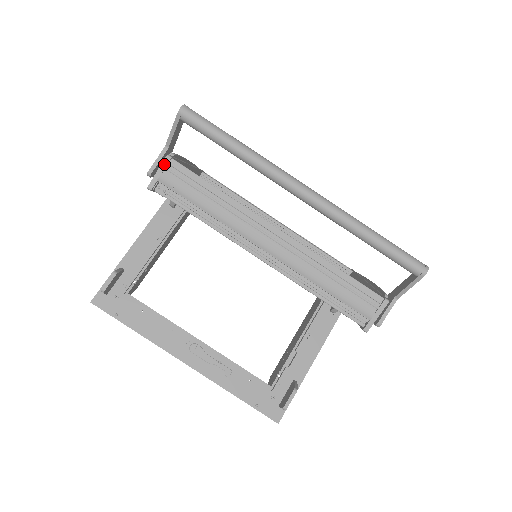
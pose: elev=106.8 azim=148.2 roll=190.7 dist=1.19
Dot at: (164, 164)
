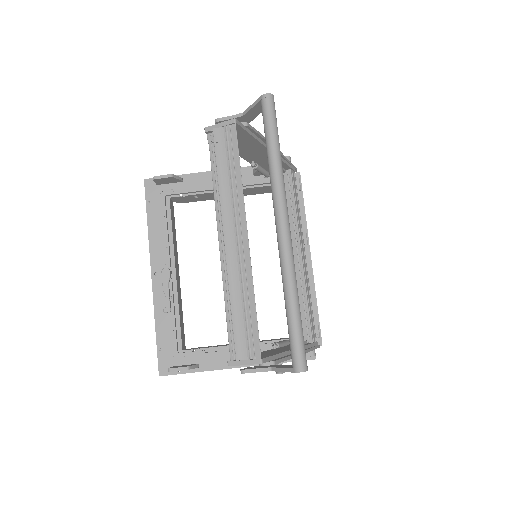
Dot at: (227, 122)
